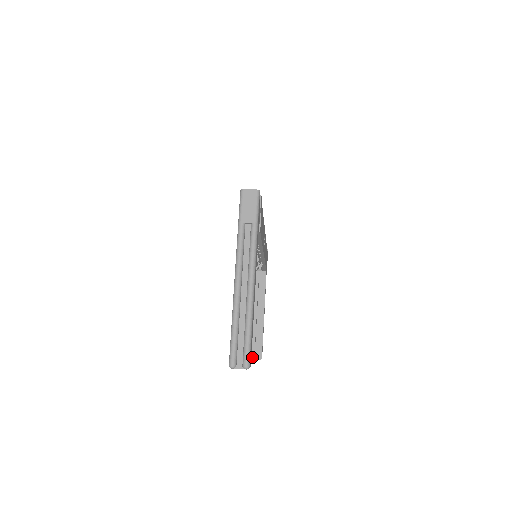
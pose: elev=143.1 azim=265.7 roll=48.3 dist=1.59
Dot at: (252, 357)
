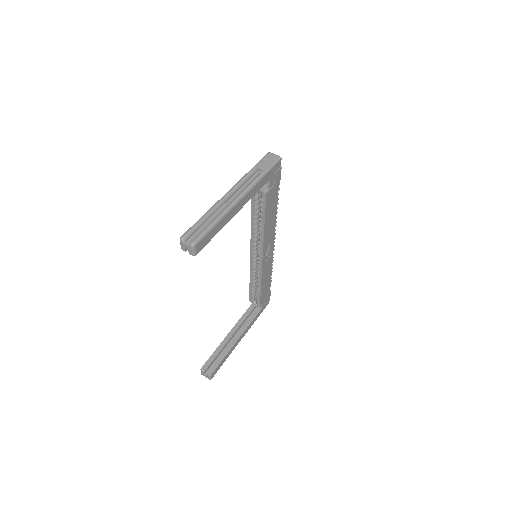
Dot at: (203, 369)
